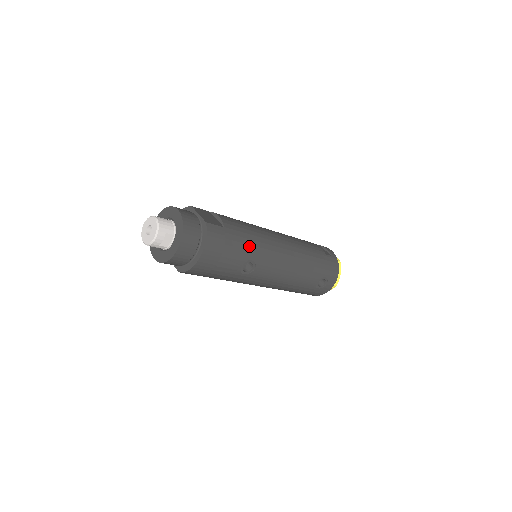
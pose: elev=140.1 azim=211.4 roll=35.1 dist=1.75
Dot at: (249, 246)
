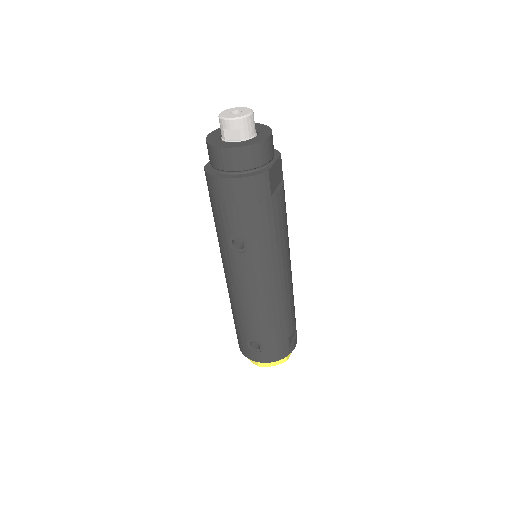
Dot at: (262, 235)
